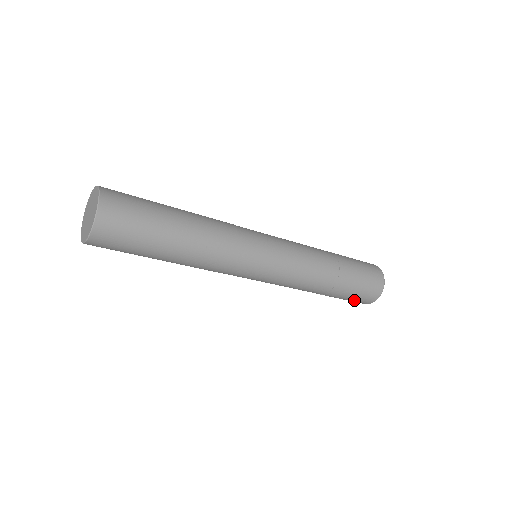
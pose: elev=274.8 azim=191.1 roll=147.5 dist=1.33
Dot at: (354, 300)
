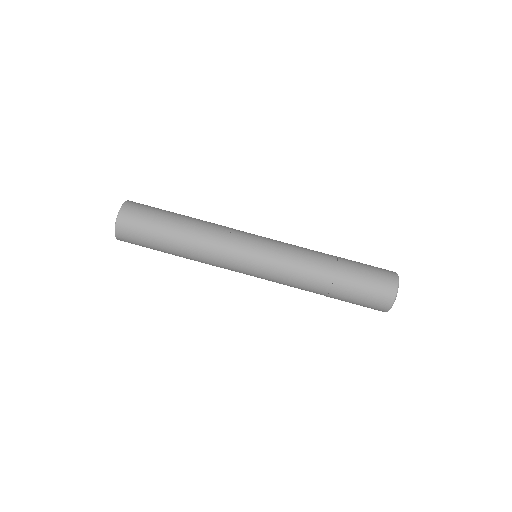
Dot at: (368, 301)
